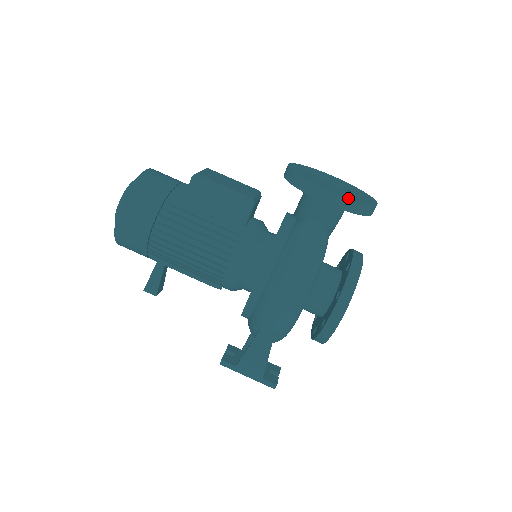
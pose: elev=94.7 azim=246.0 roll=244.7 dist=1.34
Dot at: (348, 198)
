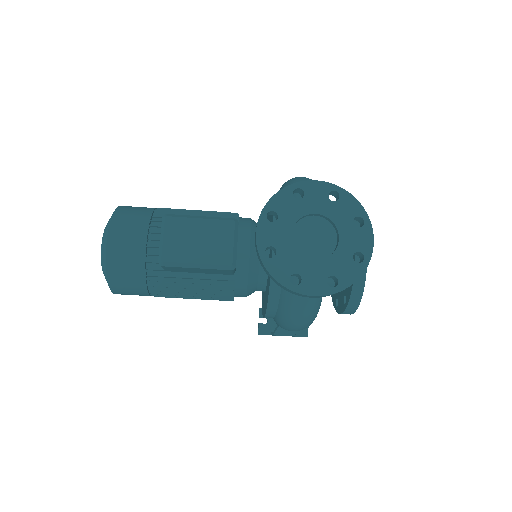
Dot at: (333, 293)
